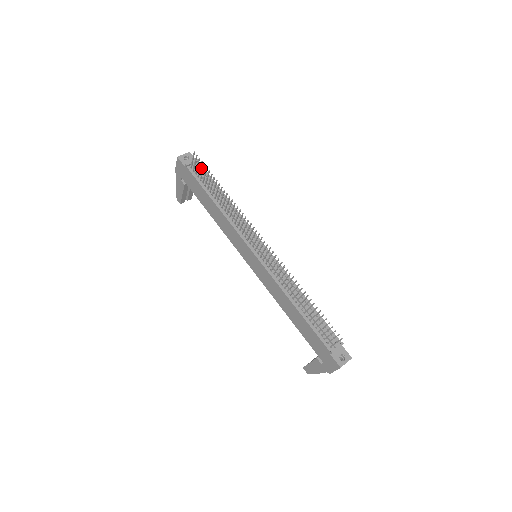
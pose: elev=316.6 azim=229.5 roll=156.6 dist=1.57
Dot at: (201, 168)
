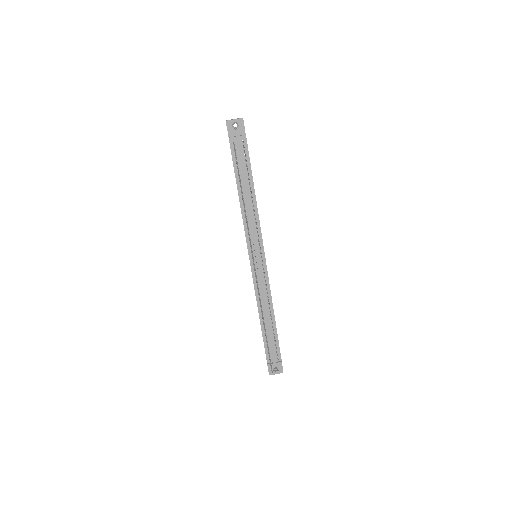
Dot at: (244, 147)
